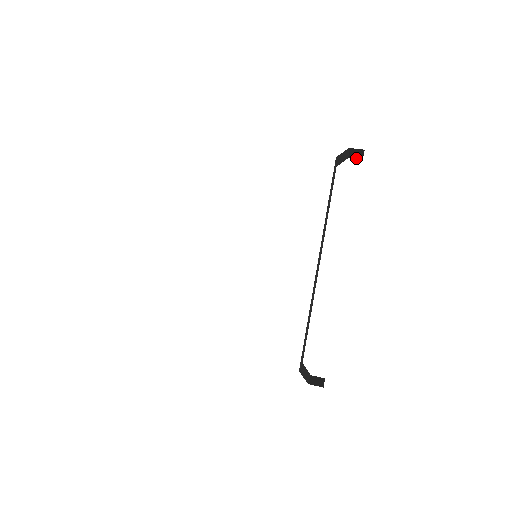
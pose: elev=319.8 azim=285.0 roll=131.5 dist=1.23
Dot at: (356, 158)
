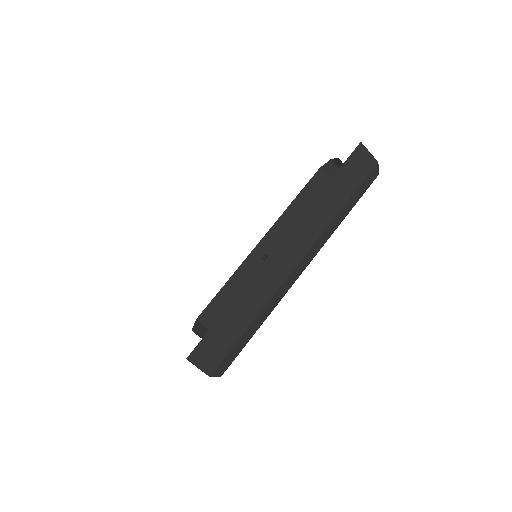
Dot at: occluded
